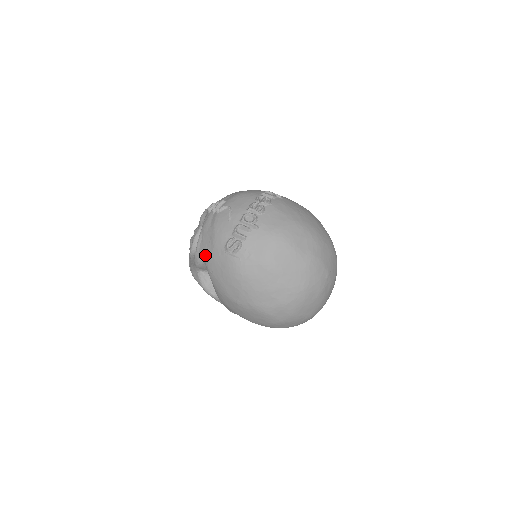
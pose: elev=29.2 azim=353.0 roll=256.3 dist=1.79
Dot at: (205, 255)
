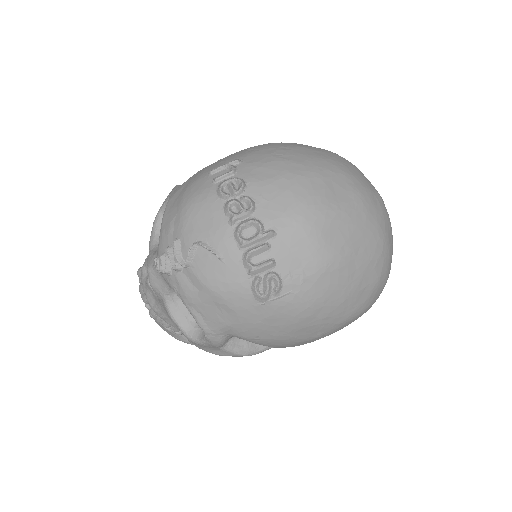
Dot at: (228, 329)
